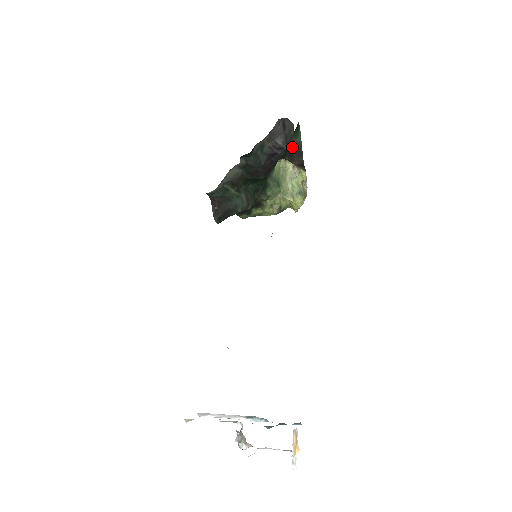
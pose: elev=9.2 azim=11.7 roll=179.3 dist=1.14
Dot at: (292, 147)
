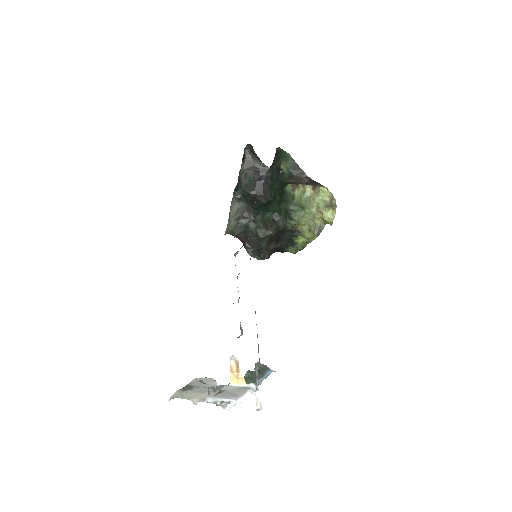
Dot at: occluded
